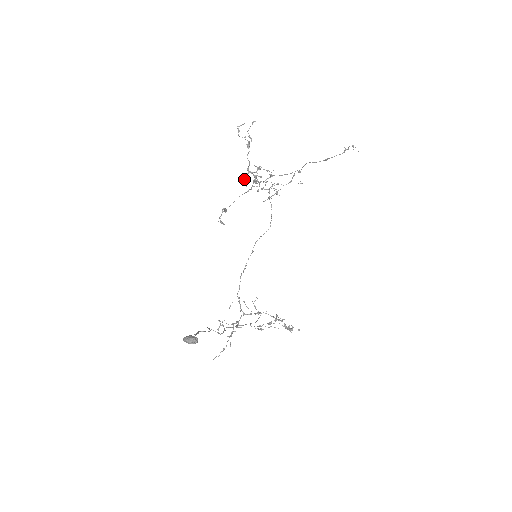
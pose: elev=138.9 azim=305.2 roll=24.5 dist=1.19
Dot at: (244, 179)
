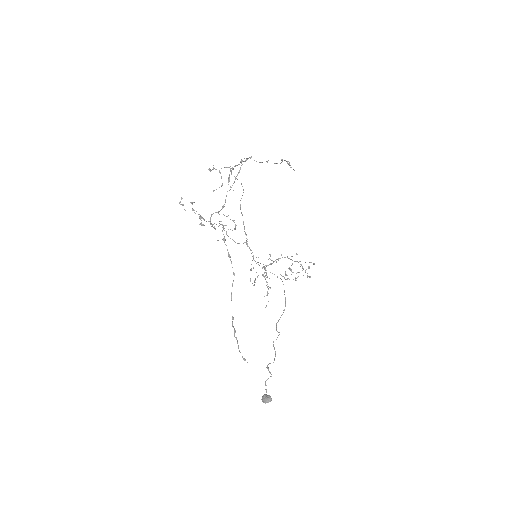
Dot at: occluded
